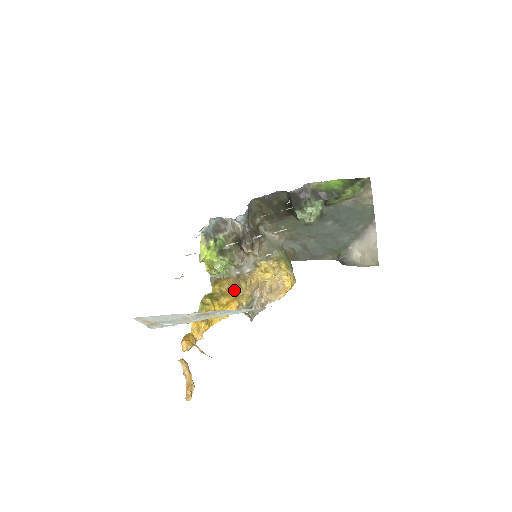
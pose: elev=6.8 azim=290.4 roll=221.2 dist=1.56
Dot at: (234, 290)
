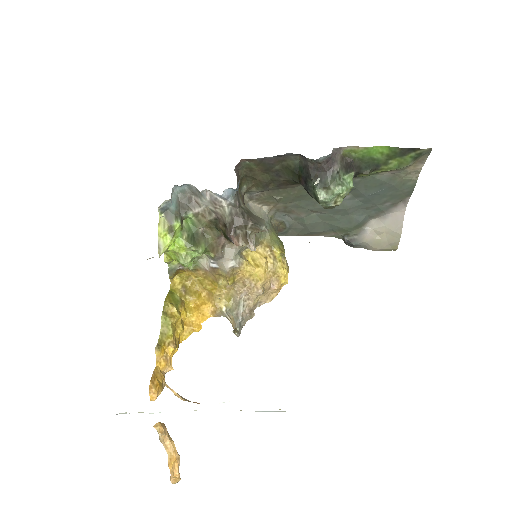
Dot at: (205, 286)
